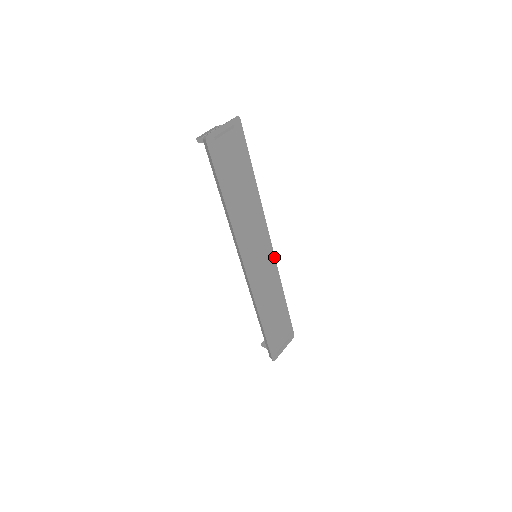
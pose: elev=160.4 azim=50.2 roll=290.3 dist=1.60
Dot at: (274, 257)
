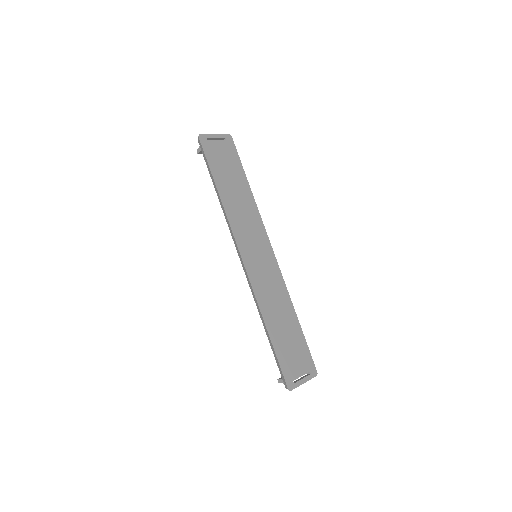
Dot at: (278, 265)
